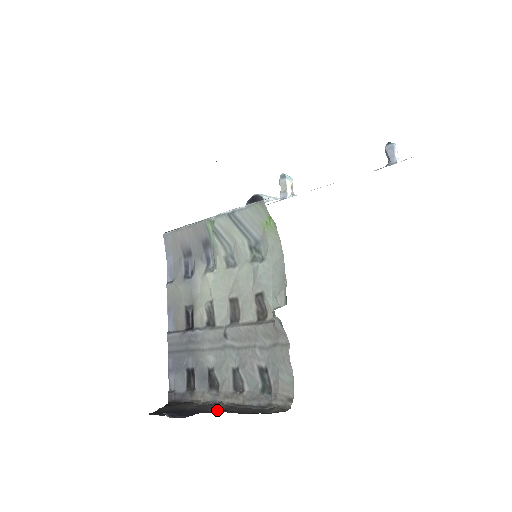
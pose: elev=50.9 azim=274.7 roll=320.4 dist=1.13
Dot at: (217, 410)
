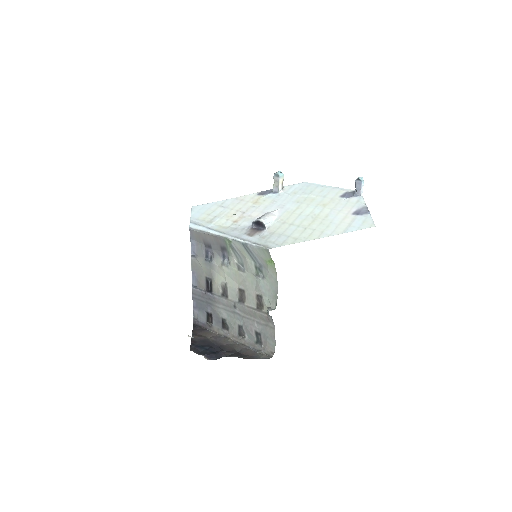
Dot at: (229, 346)
